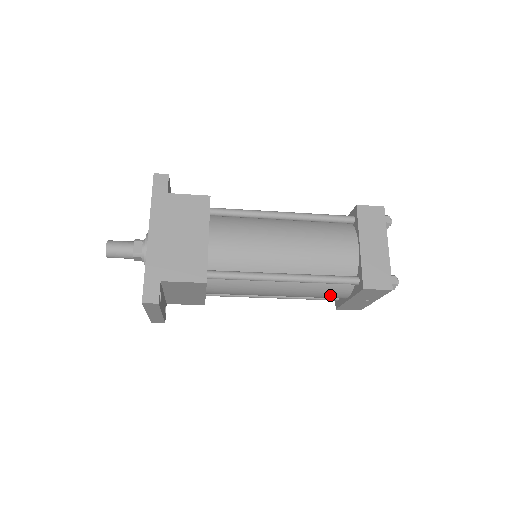
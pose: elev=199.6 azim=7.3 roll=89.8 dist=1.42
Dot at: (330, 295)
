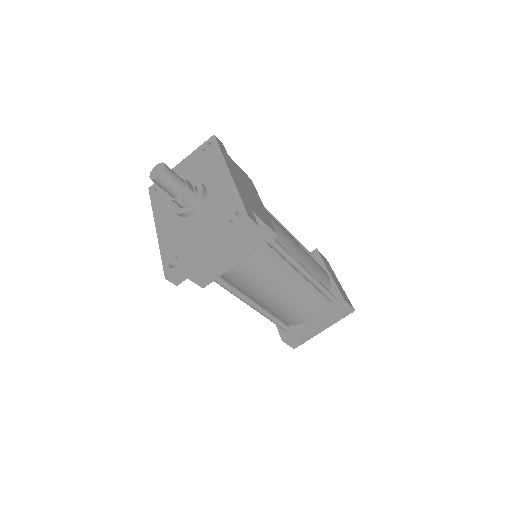
Dot at: (306, 310)
